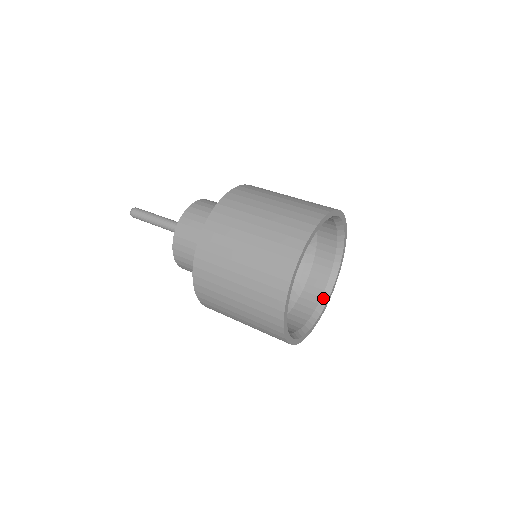
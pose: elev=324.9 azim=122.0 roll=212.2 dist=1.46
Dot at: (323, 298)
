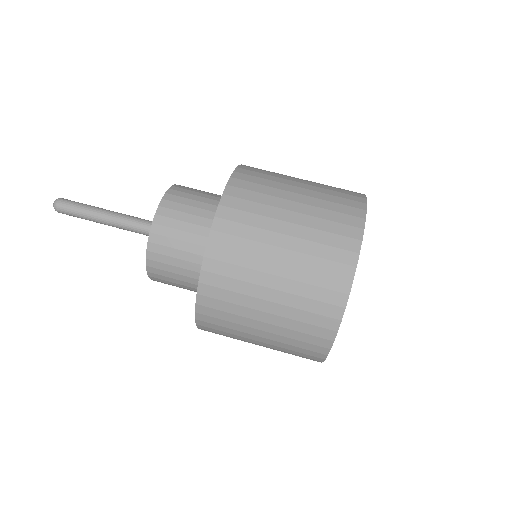
Dot at: occluded
